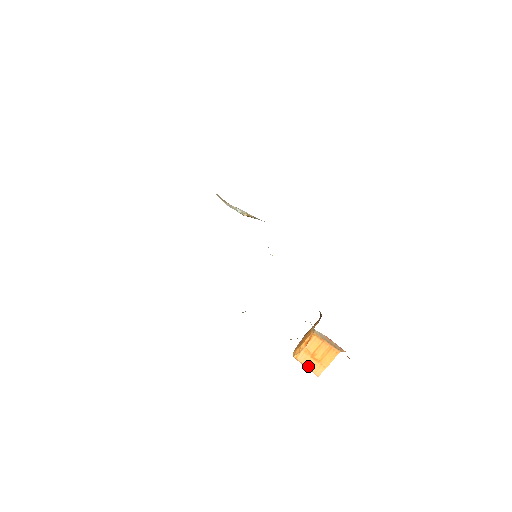
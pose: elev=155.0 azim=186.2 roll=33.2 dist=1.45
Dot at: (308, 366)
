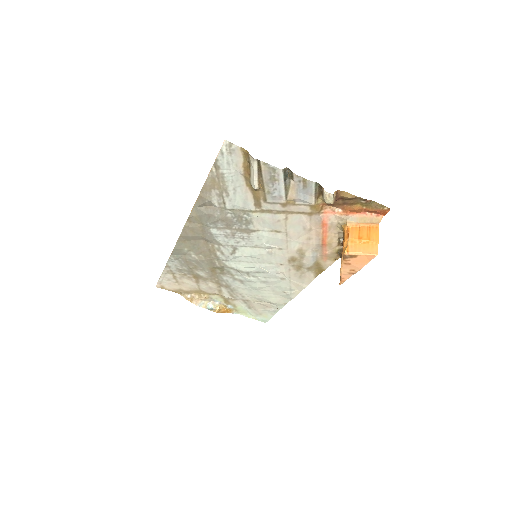
Dot at: (363, 252)
